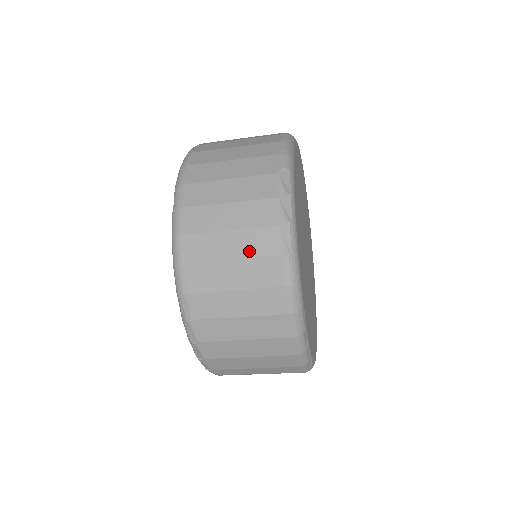
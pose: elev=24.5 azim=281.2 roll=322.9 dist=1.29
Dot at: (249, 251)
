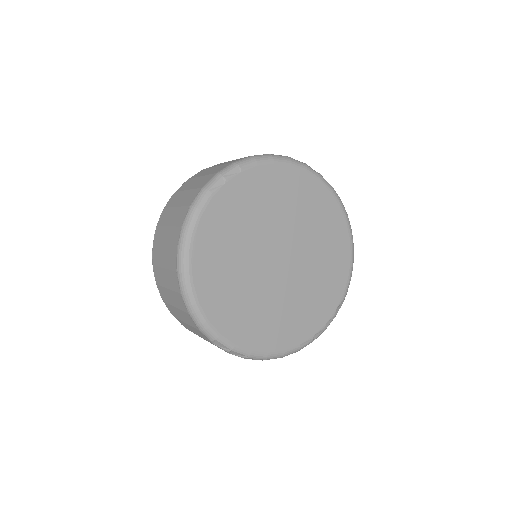
Dot at: occluded
